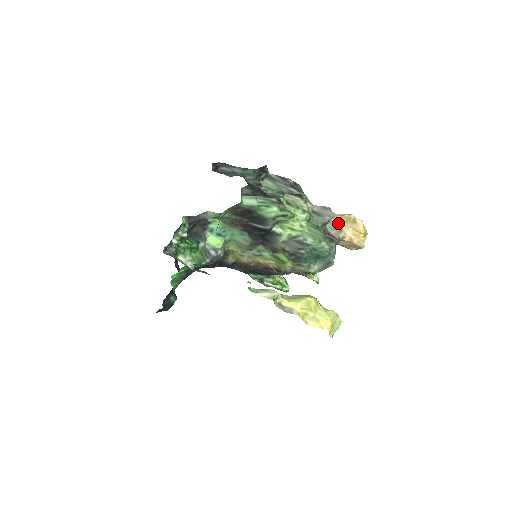
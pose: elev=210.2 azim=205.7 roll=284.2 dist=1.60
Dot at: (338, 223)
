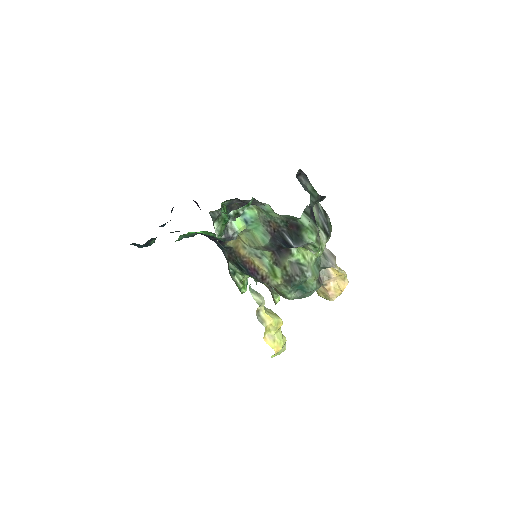
Dot at: (331, 272)
